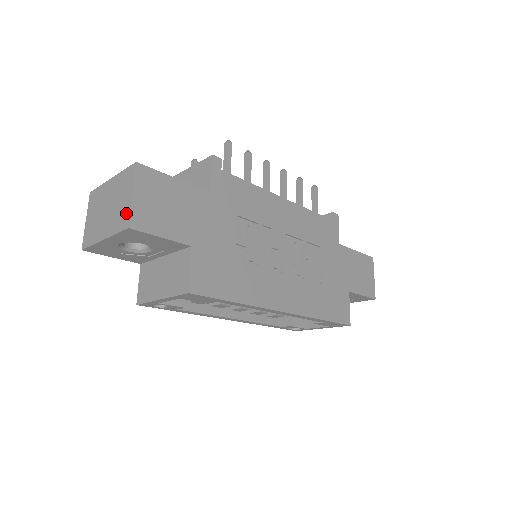
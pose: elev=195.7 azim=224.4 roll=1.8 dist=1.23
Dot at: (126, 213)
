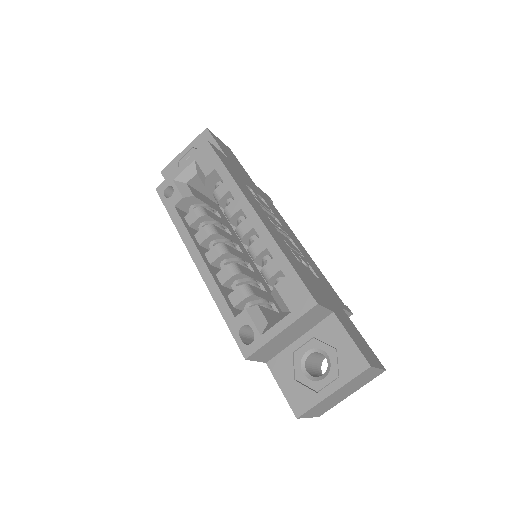
Dot at: occluded
